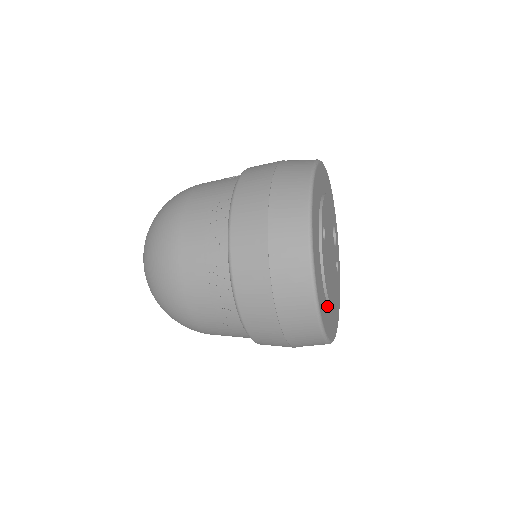
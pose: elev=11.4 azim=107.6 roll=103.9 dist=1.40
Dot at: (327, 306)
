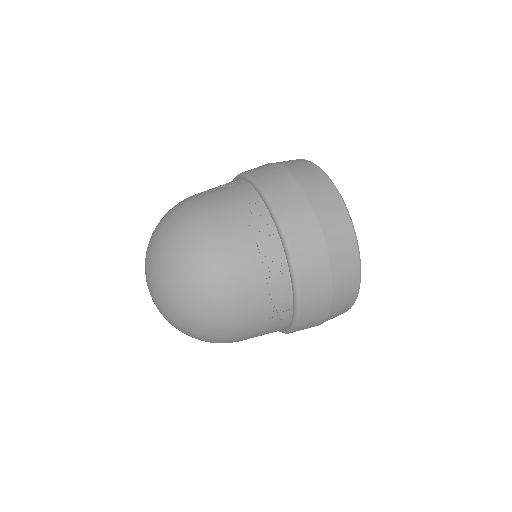
Dot at: occluded
